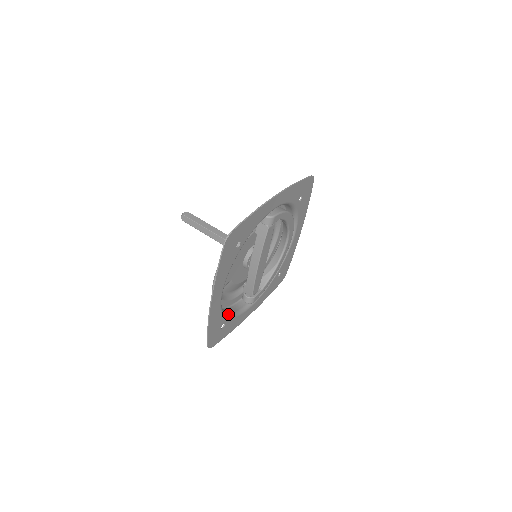
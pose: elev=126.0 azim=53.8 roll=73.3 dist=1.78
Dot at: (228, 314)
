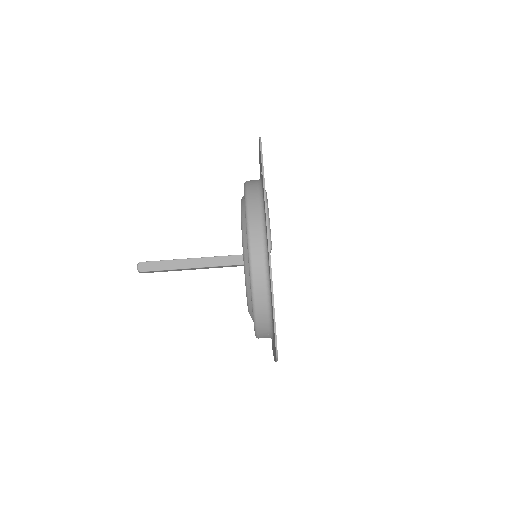
Dot at: occluded
